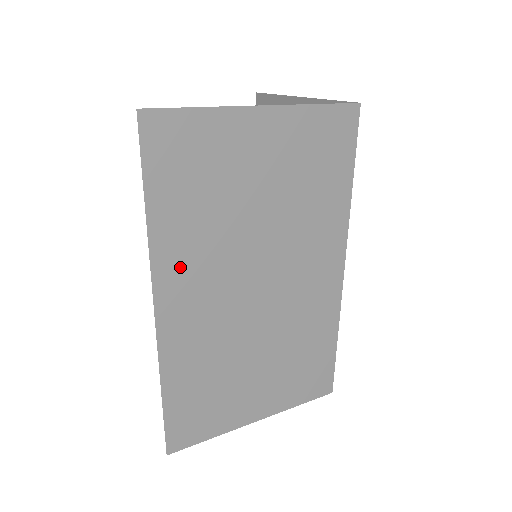
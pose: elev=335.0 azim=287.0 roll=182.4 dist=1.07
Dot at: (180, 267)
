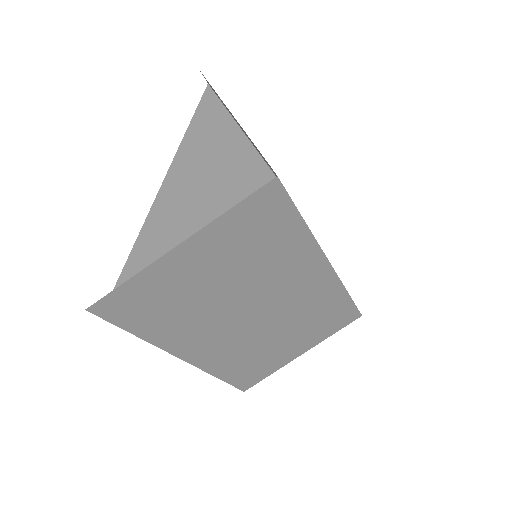
Dot at: (185, 340)
